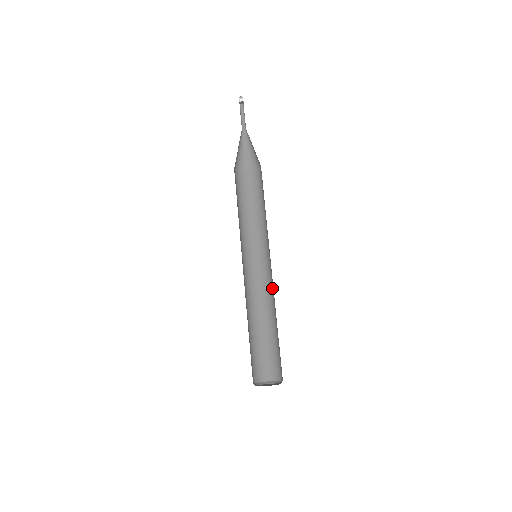
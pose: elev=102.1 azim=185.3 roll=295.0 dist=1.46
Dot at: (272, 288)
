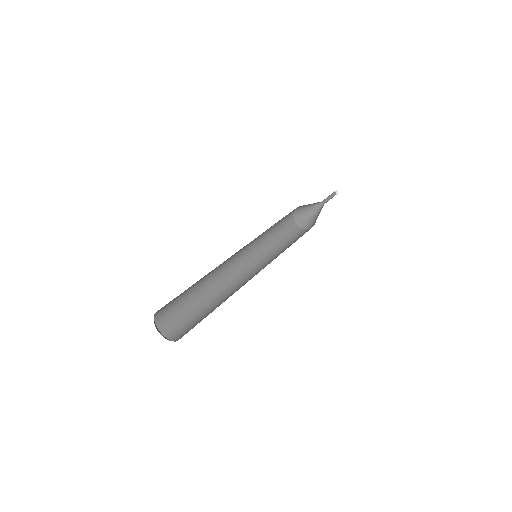
Dot at: (239, 285)
